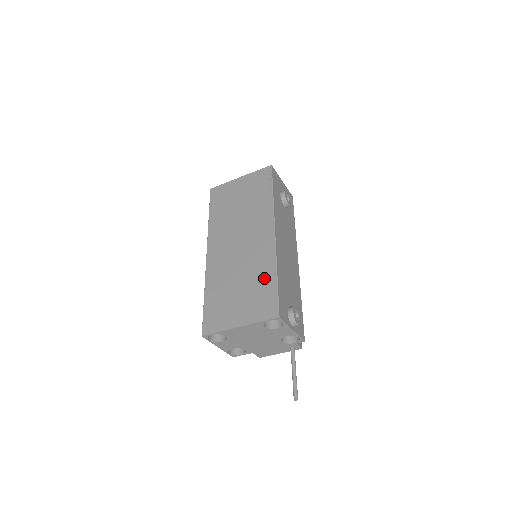
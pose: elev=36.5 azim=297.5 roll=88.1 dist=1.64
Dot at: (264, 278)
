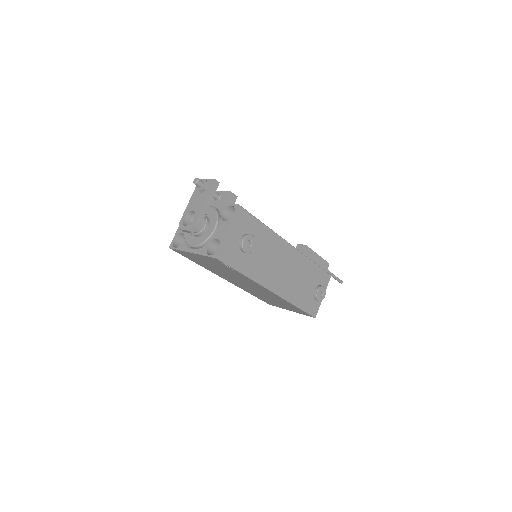
Dot at: occluded
